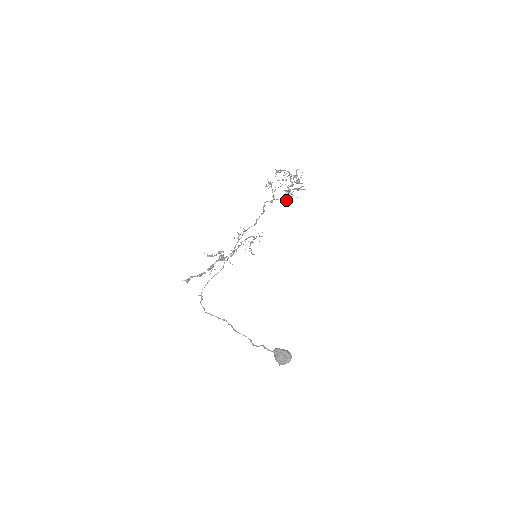
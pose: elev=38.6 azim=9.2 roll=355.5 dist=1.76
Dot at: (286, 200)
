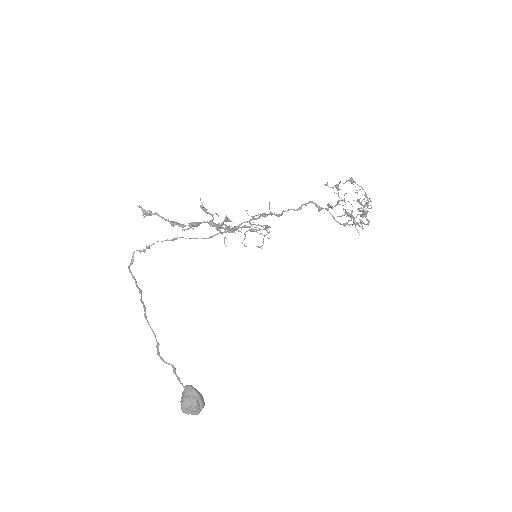
Dot at: (341, 224)
